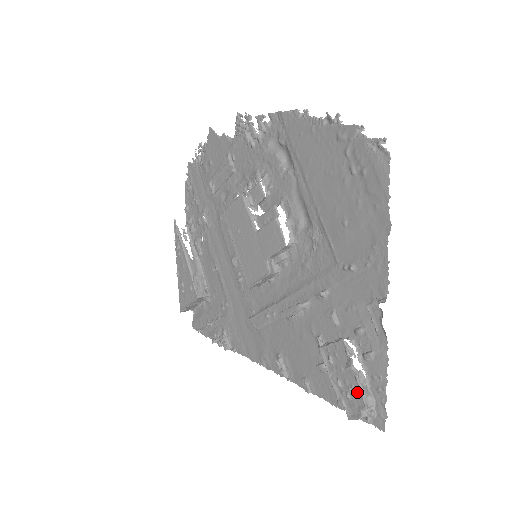
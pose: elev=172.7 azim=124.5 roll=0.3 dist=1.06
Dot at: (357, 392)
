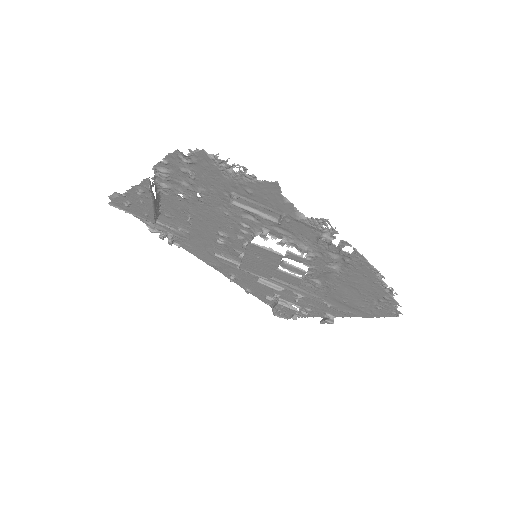
Dot at: (288, 316)
